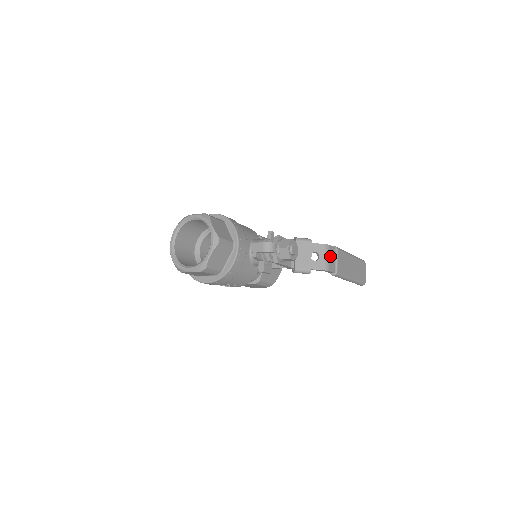
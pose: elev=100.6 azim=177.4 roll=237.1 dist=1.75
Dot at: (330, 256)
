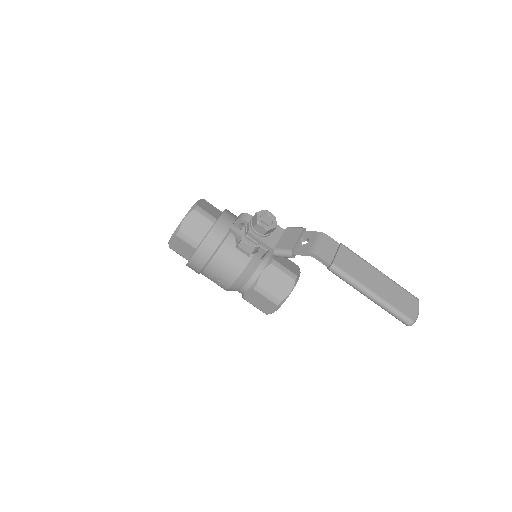
Dot at: (324, 244)
